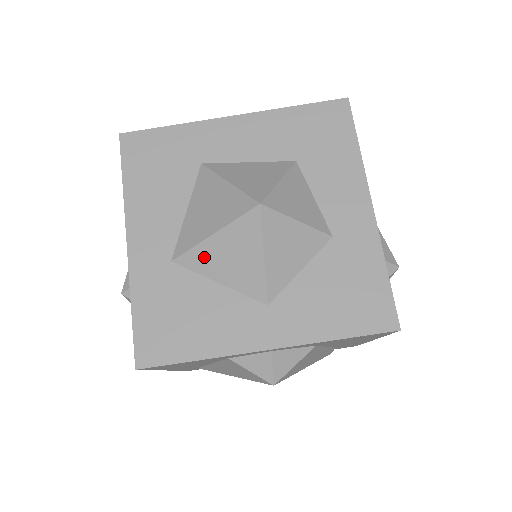
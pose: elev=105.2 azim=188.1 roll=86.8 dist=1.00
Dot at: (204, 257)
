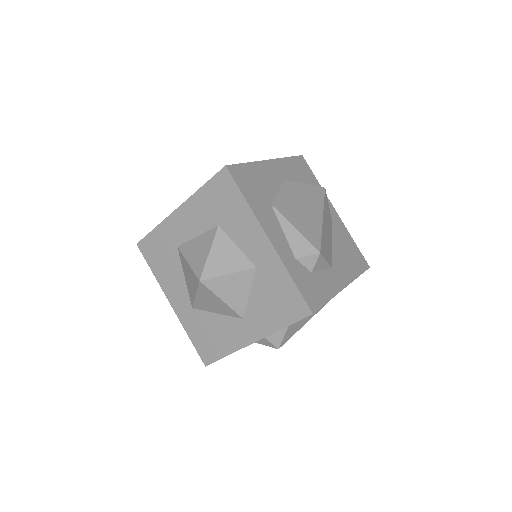
Dot at: (201, 305)
